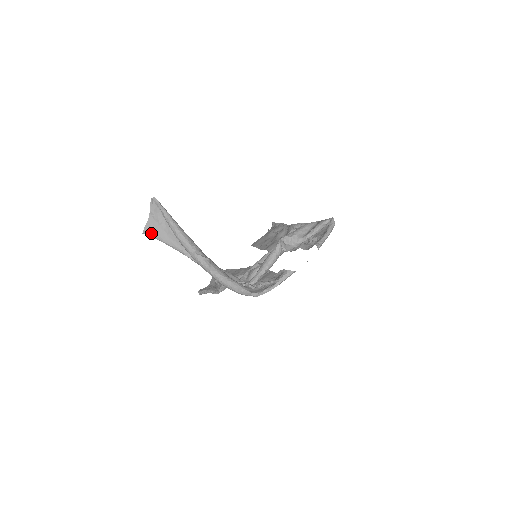
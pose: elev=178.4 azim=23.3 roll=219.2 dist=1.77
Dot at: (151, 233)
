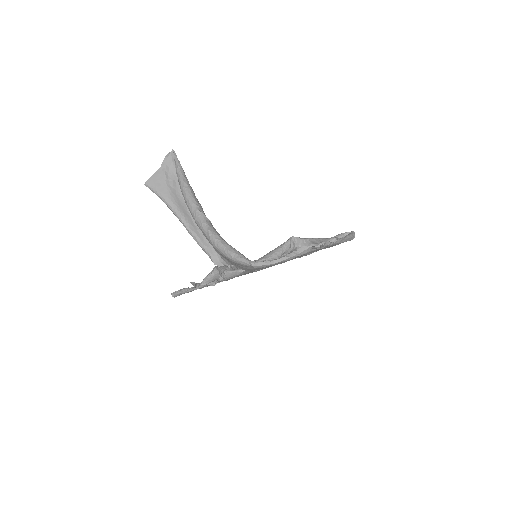
Dot at: (154, 186)
